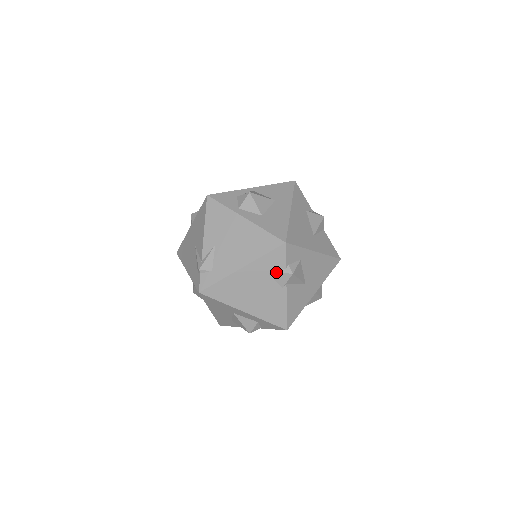
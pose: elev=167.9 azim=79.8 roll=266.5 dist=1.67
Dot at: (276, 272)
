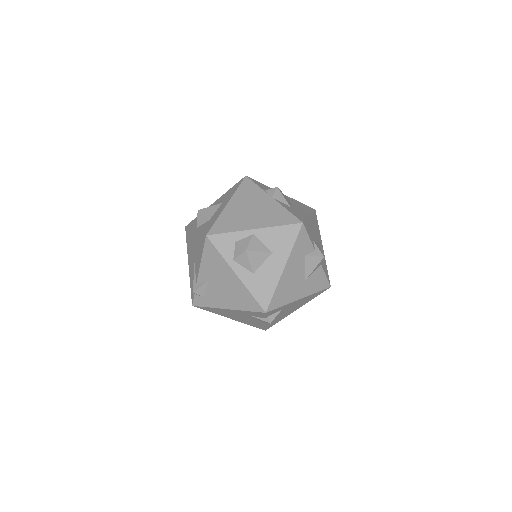
Dot at: (257, 318)
